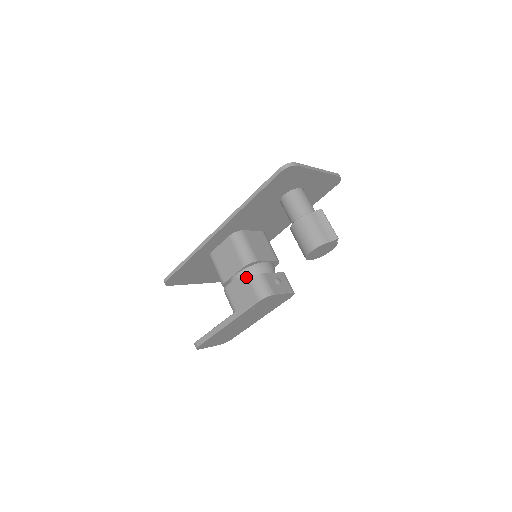
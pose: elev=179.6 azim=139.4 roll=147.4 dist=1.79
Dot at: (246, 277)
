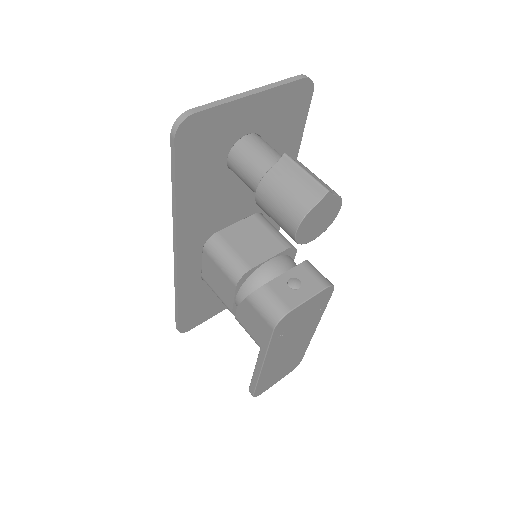
Dot at: (245, 300)
